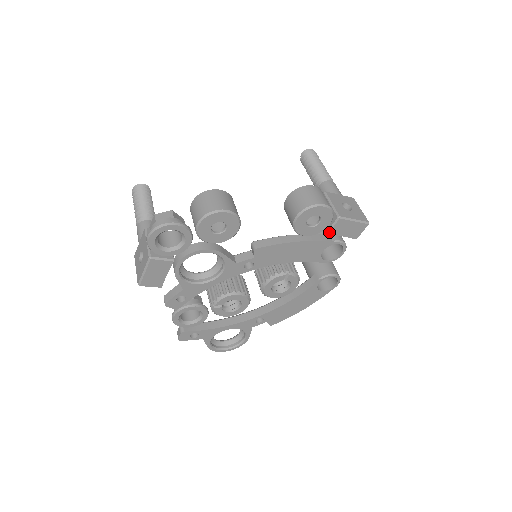
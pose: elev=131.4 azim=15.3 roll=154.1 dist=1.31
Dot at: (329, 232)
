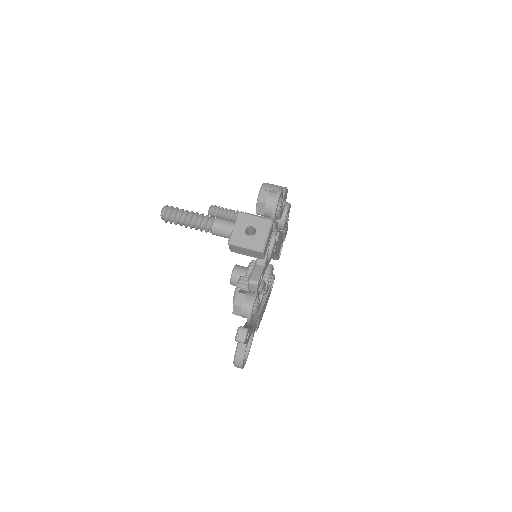
Dot at: (285, 230)
